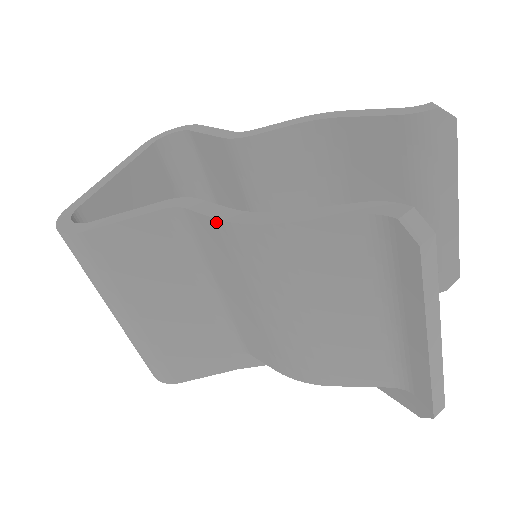
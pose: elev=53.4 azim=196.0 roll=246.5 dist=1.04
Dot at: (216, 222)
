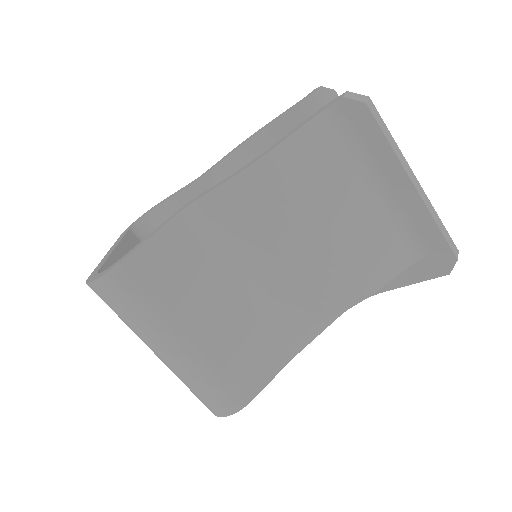
Dot at: (224, 187)
